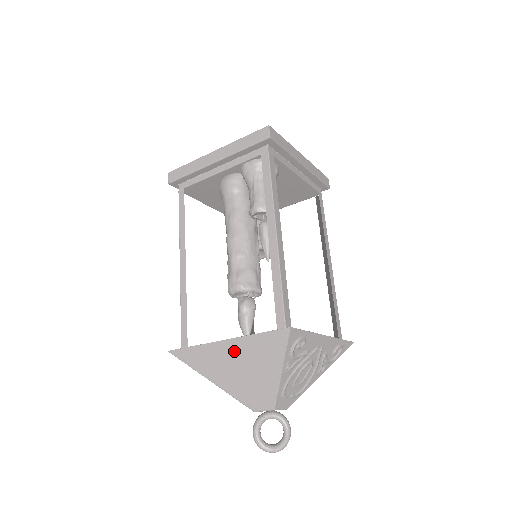
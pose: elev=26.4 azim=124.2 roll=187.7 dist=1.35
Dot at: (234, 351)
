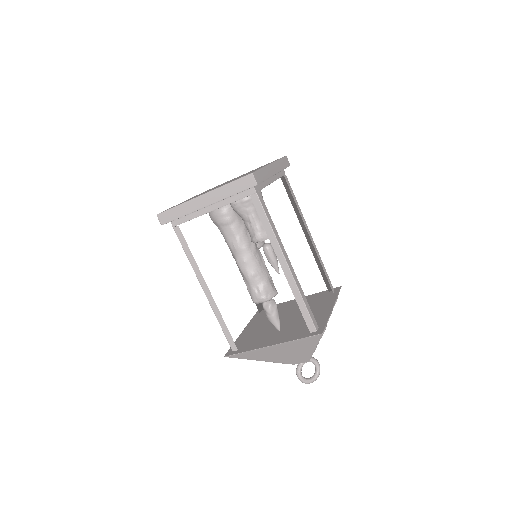
Dot at: (279, 348)
